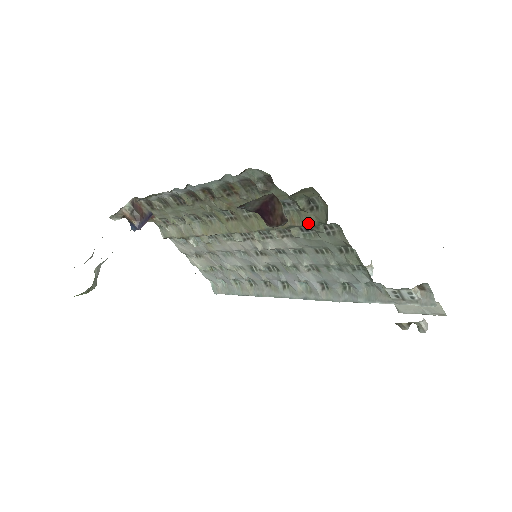
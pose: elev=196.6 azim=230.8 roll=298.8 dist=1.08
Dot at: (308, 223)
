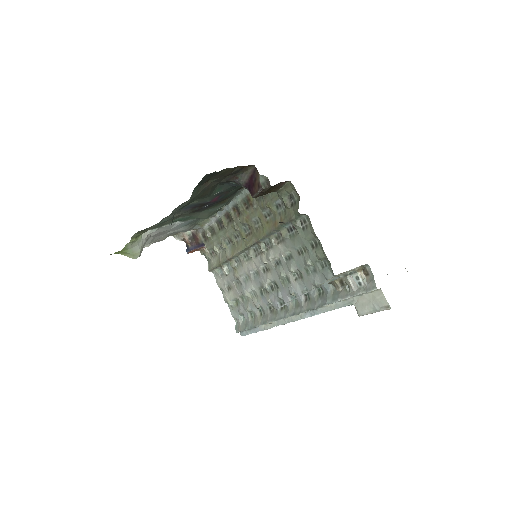
Dot at: (289, 217)
